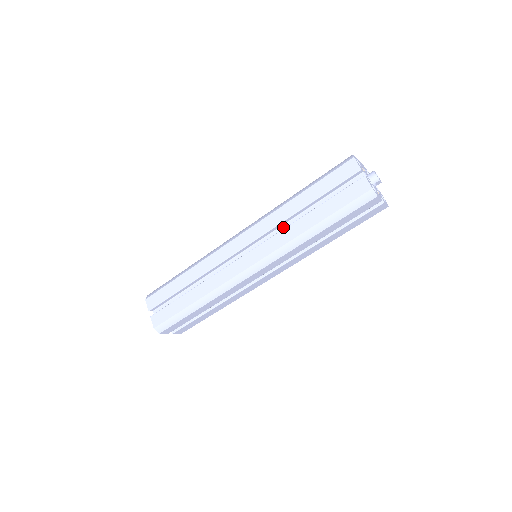
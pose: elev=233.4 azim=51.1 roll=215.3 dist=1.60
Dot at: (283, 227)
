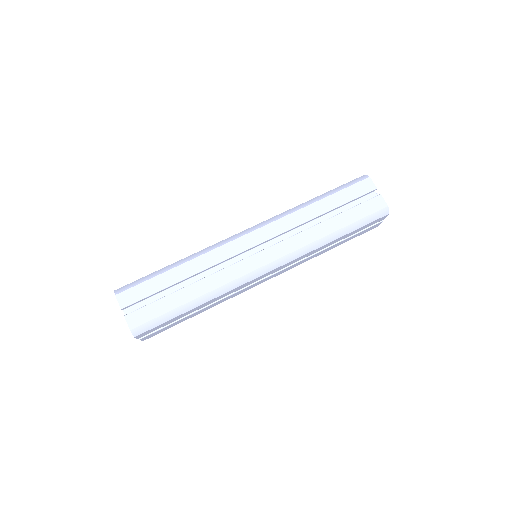
Dot at: occluded
